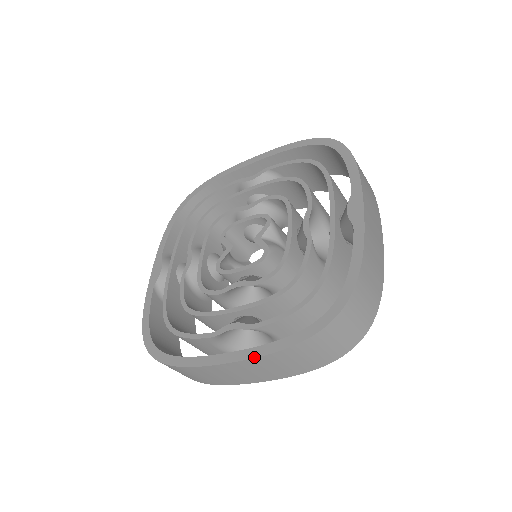
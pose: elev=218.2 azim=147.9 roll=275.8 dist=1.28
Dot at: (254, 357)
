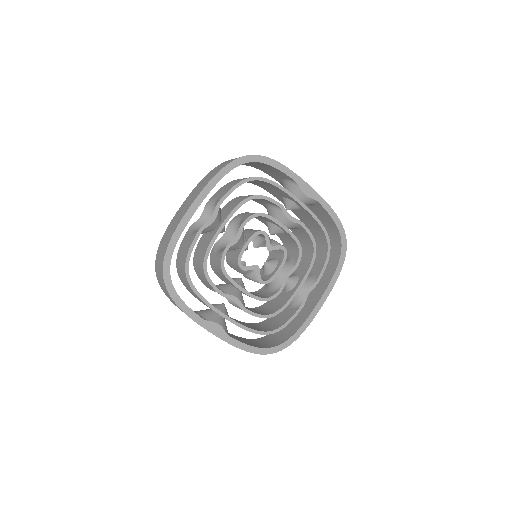
Dot at: occluded
